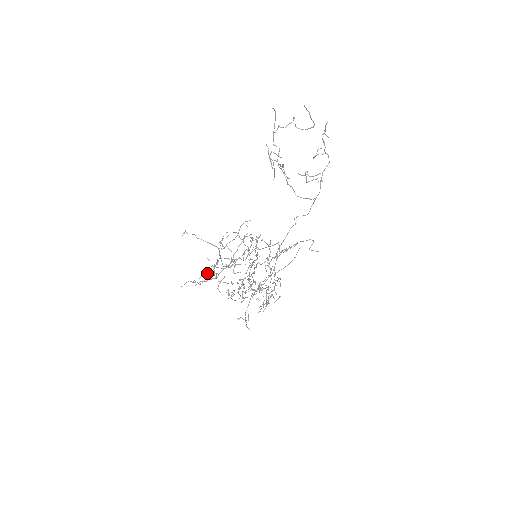
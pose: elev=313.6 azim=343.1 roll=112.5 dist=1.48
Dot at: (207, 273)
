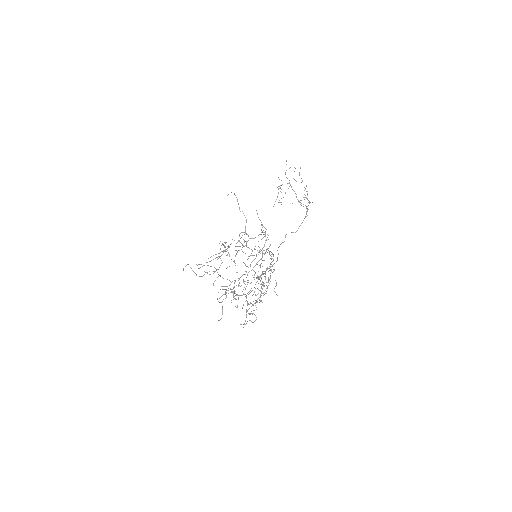
Dot at: (219, 253)
